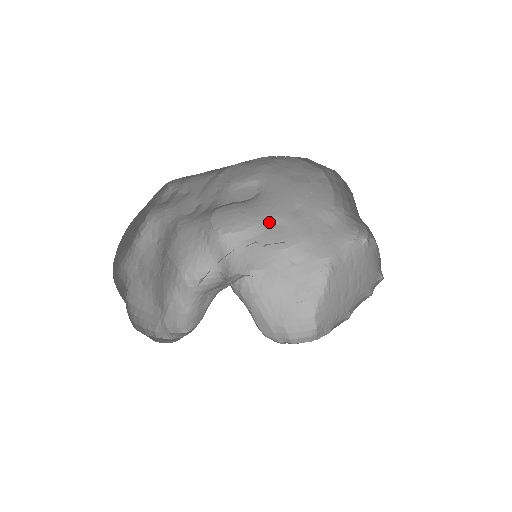
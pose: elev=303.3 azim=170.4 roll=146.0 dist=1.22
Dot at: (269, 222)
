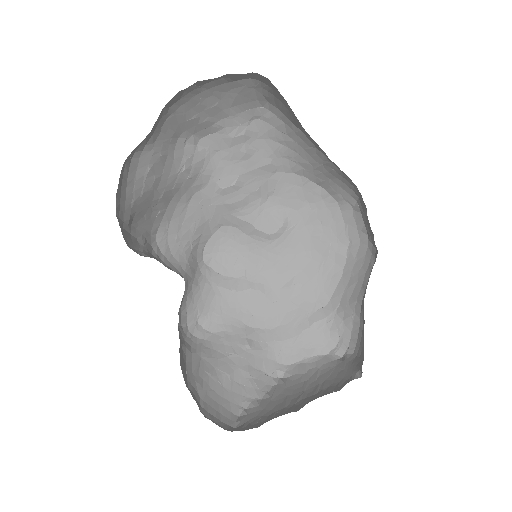
Dot at: (256, 283)
